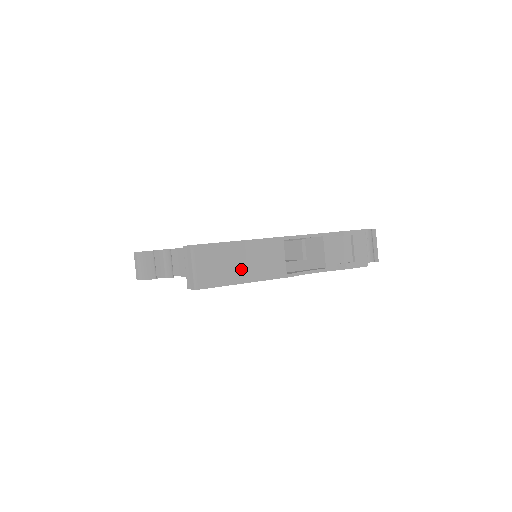
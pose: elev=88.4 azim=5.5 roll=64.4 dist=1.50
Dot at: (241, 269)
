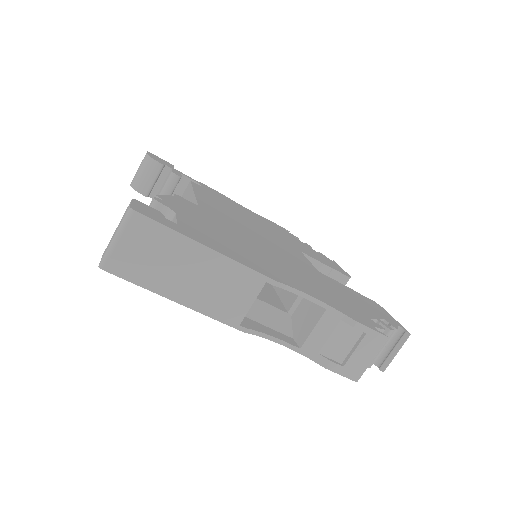
Dot at: (181, 281)
